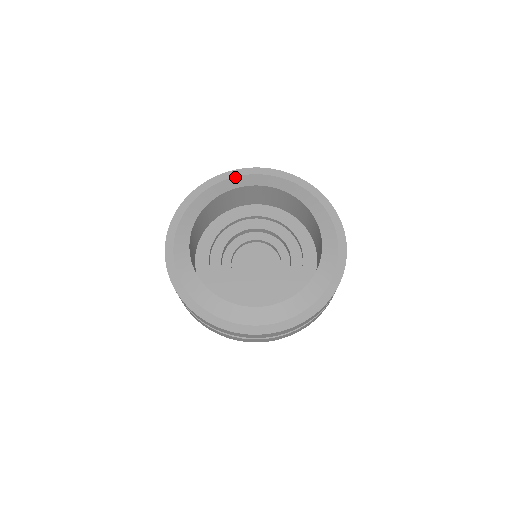
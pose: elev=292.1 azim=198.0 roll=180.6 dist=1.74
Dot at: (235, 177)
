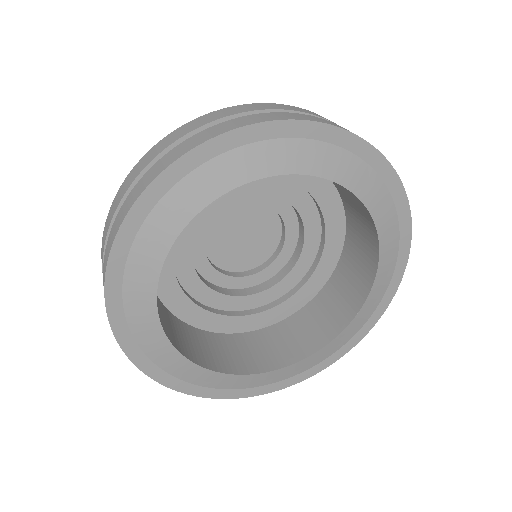
Dot at: (293, 139)
